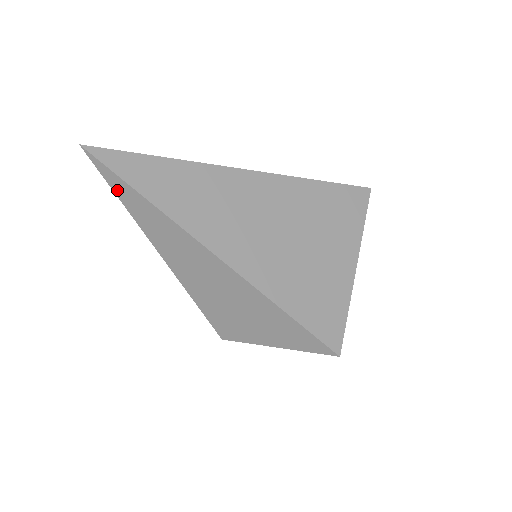
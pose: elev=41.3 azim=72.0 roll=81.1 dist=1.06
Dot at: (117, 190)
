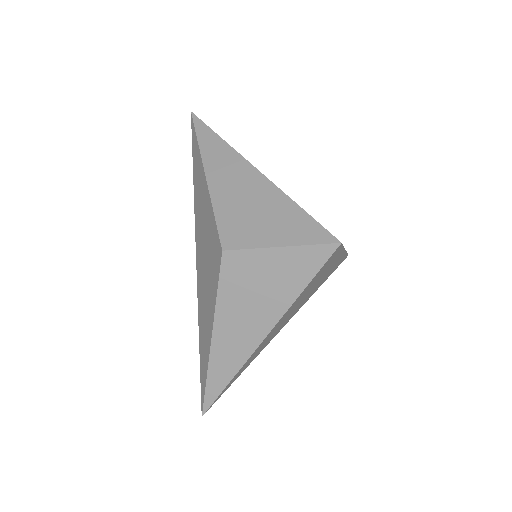
Dot at: (199, 132)
